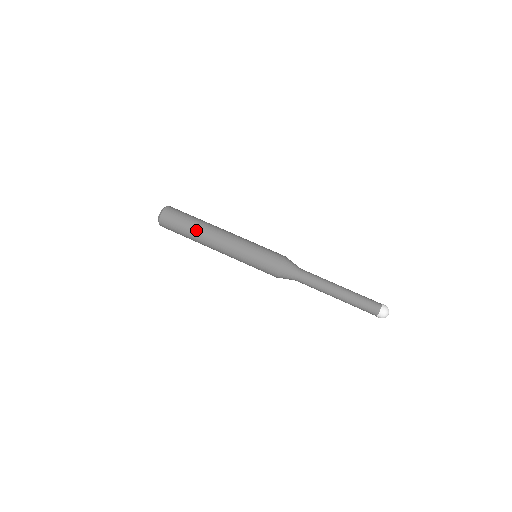
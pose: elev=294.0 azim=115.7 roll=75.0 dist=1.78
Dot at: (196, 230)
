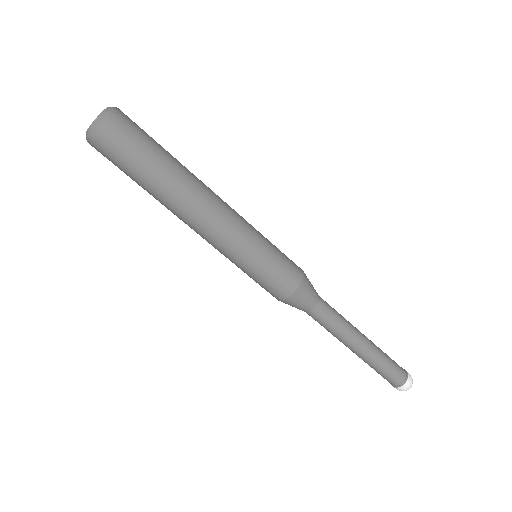
Dot at: (168, 180)
